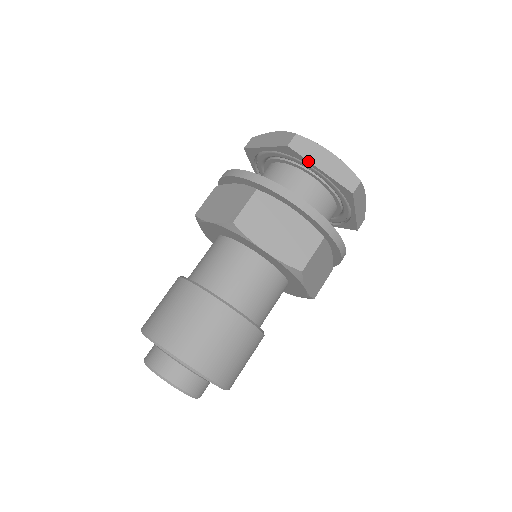
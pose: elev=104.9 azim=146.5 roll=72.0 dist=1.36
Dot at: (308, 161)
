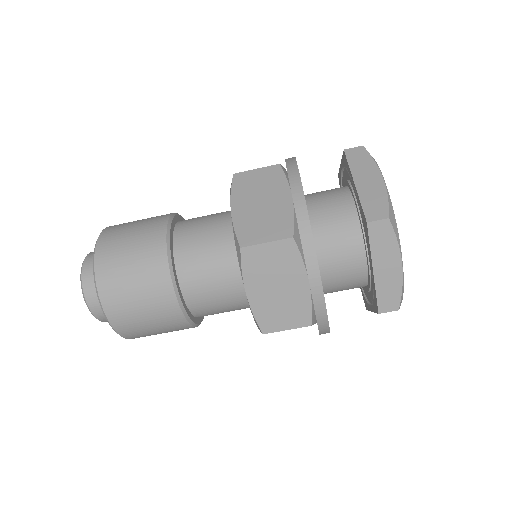
Dot at: (374, 312)
